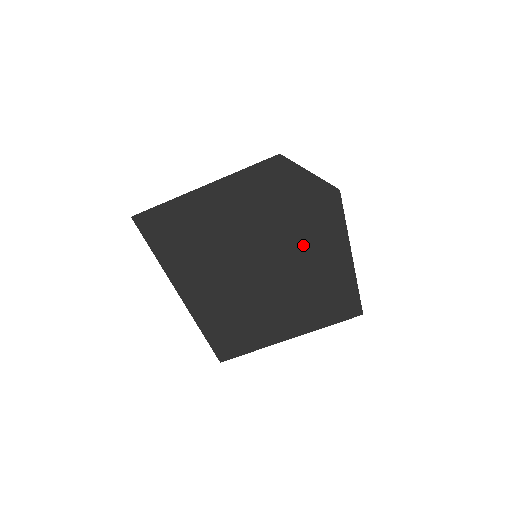
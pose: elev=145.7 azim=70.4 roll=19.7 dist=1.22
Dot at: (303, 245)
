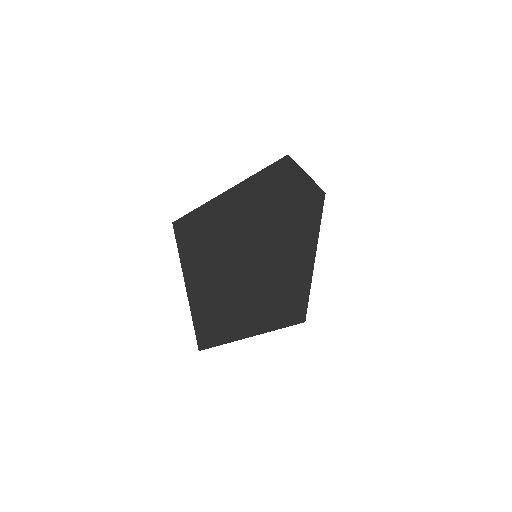
Dot at: (279, 252)
